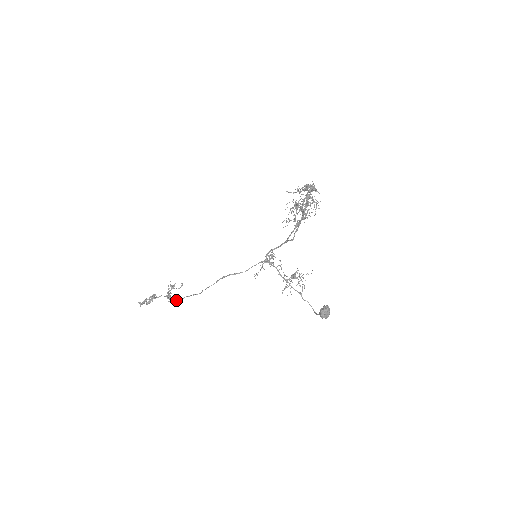
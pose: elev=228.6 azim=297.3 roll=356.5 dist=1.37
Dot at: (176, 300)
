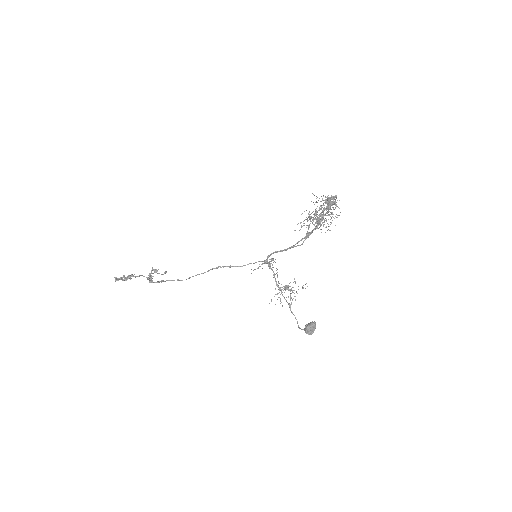
Dot at: (157, 281)
